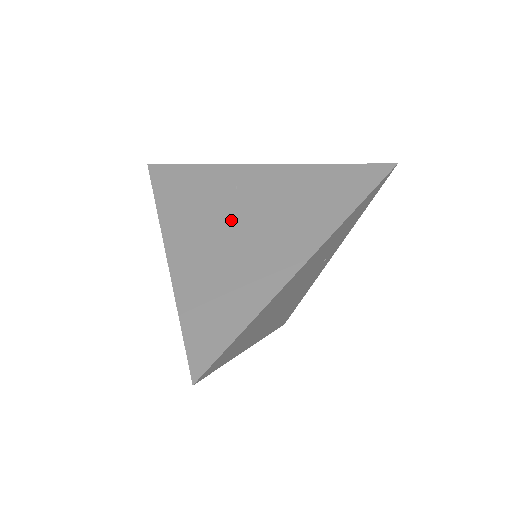
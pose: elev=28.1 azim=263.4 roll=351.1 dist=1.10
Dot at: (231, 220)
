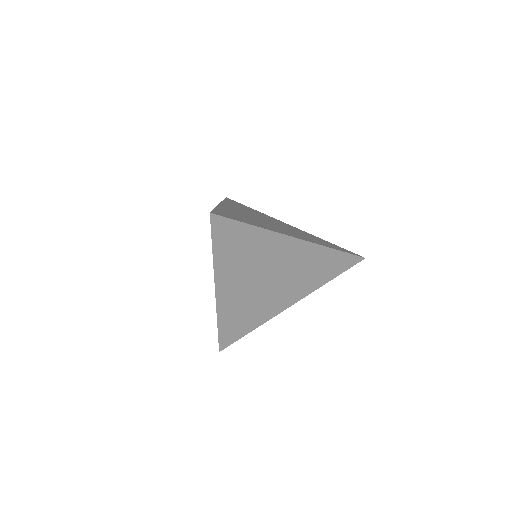
Dot at: (263, 277)
